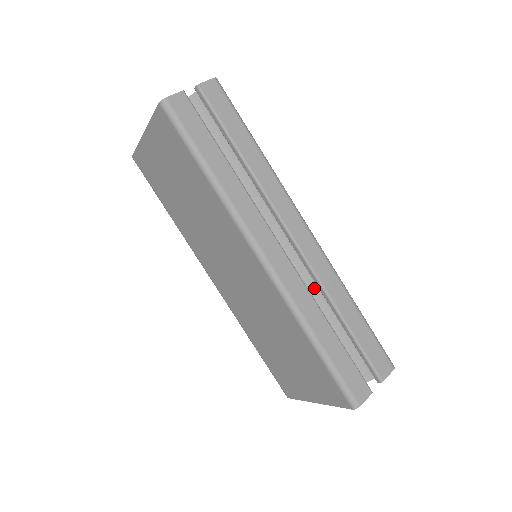
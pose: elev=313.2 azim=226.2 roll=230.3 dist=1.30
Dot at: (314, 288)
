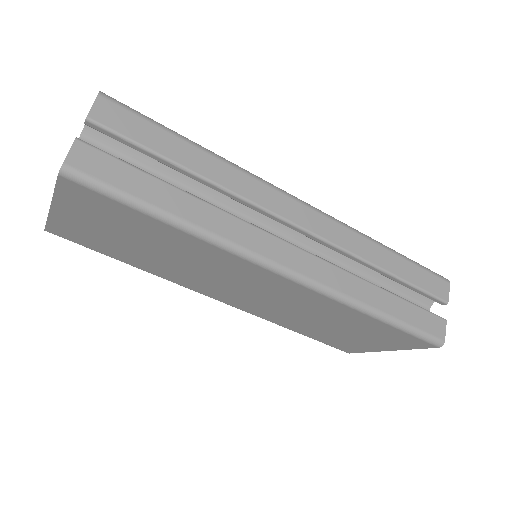
Dot at: (341, 258)
